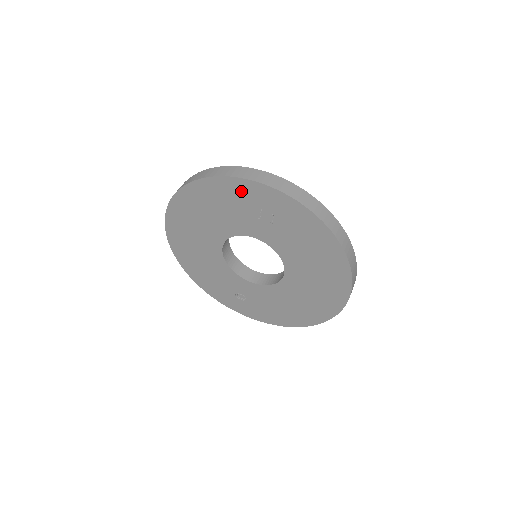
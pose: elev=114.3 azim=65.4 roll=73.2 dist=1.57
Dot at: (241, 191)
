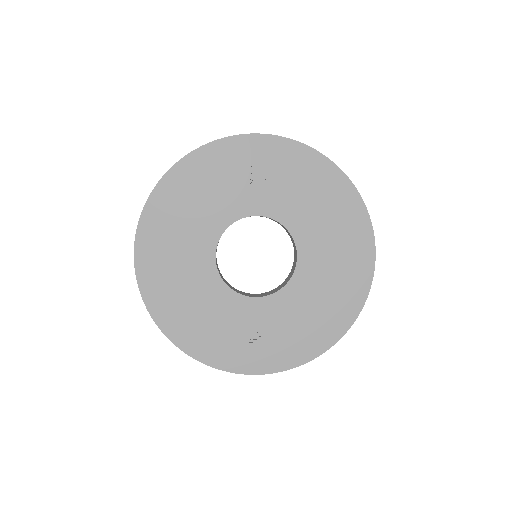
Dot at: (225, 156)
